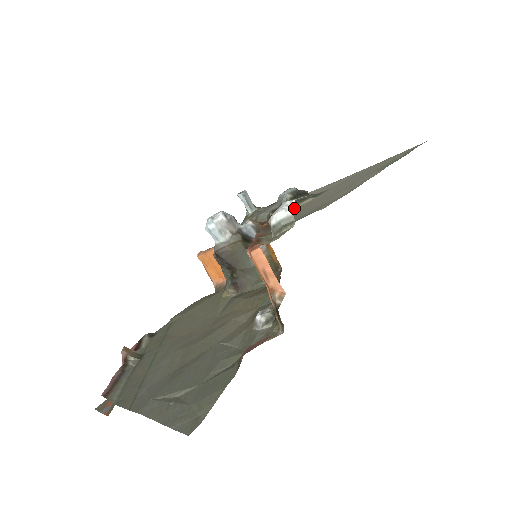
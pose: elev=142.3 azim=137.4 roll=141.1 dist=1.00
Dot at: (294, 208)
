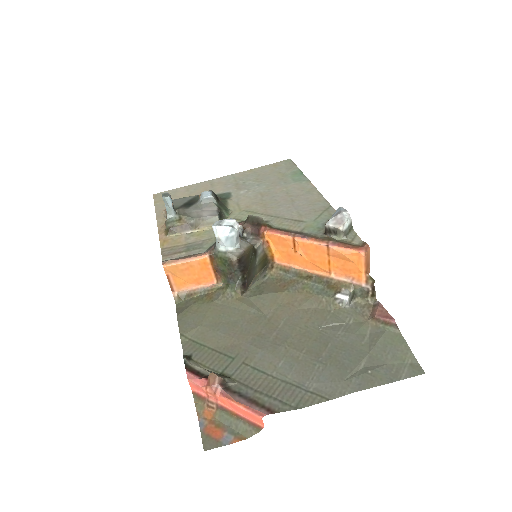
Dot at: (231, 210)
